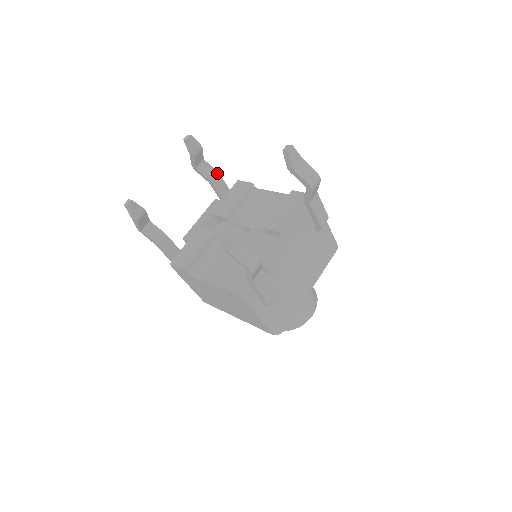
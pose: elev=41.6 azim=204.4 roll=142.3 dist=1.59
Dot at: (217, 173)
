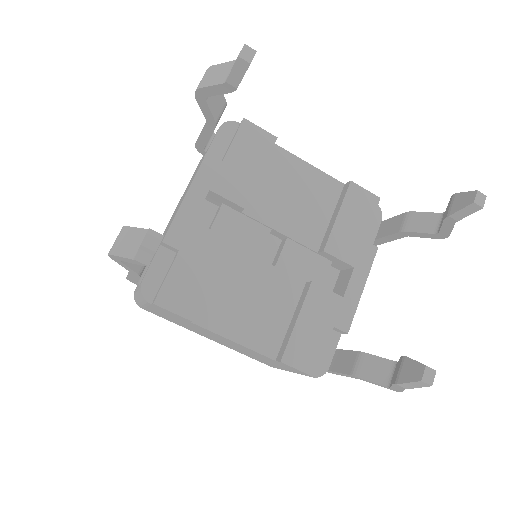
Dot at: (225, 105)
